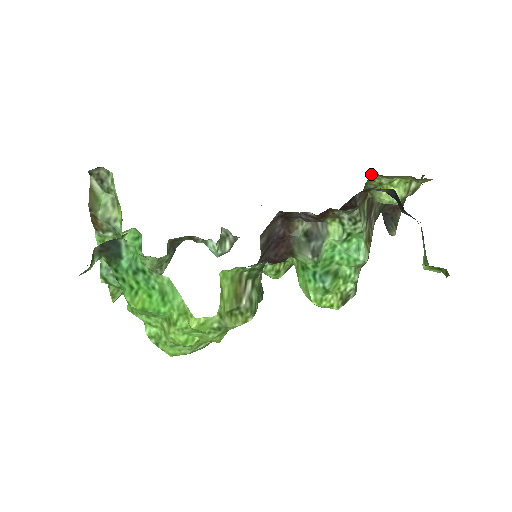
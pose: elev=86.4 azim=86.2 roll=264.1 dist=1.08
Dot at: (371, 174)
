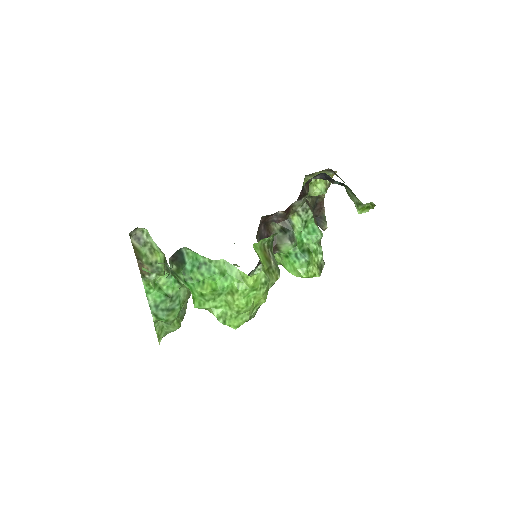
Dot at: occluded
